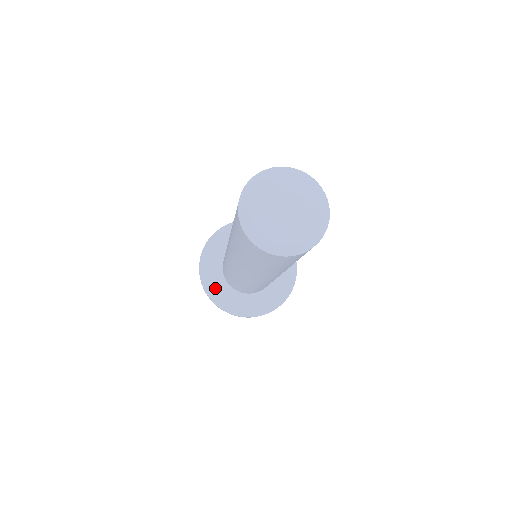
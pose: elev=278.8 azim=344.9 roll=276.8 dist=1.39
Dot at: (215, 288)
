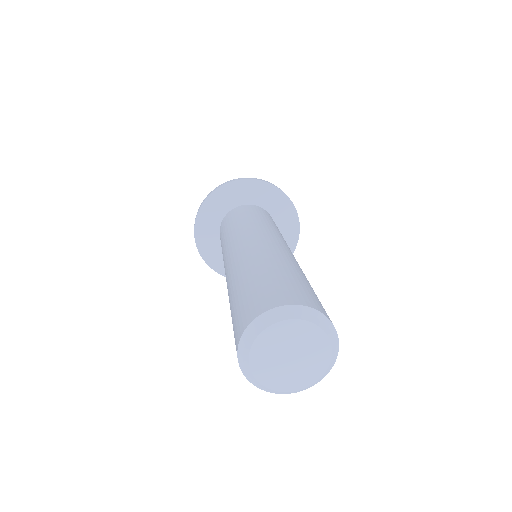
Dot at: occluded
